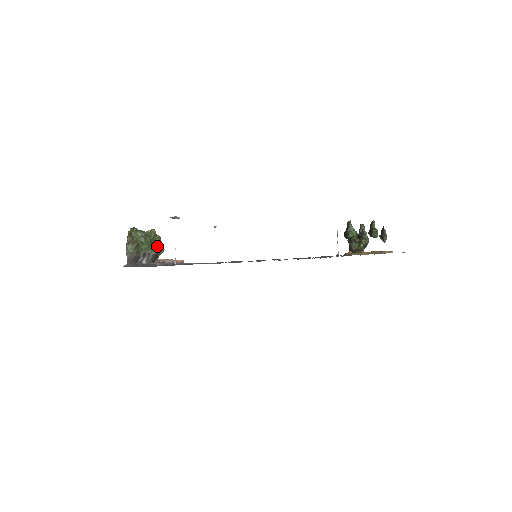
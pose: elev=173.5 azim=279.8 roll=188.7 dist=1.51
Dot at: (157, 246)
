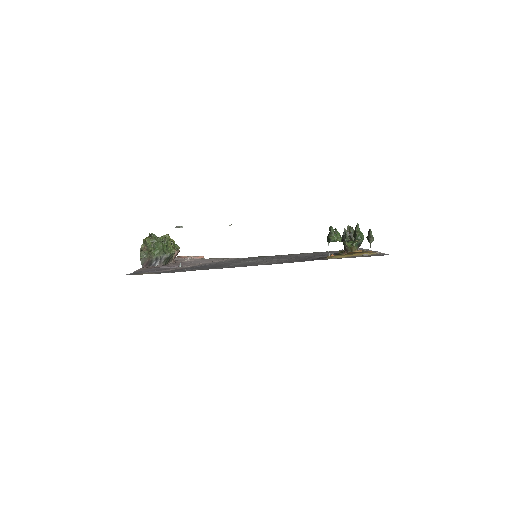
Dot at: (168, 250)
